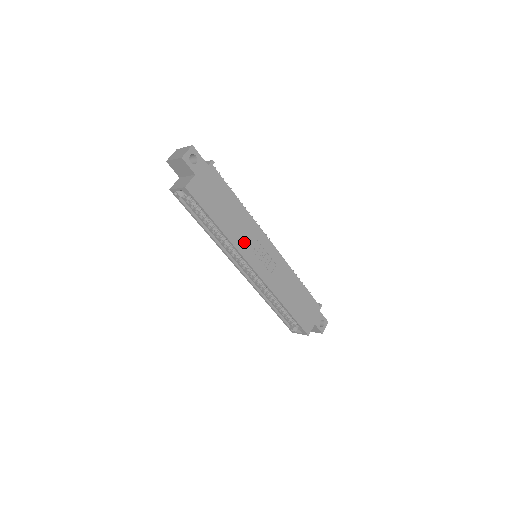
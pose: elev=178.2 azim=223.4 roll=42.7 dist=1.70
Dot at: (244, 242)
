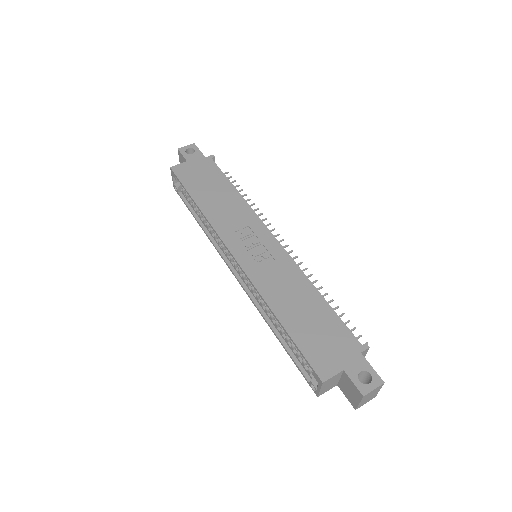
Dot at: (227, 224)
